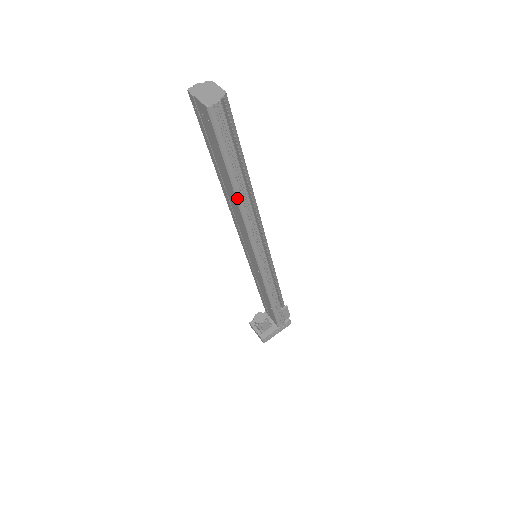
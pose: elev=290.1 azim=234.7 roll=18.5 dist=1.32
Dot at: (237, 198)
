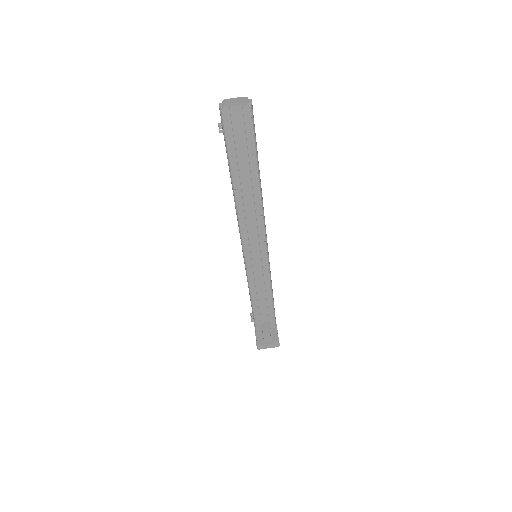
Dot at: (260, 185)
